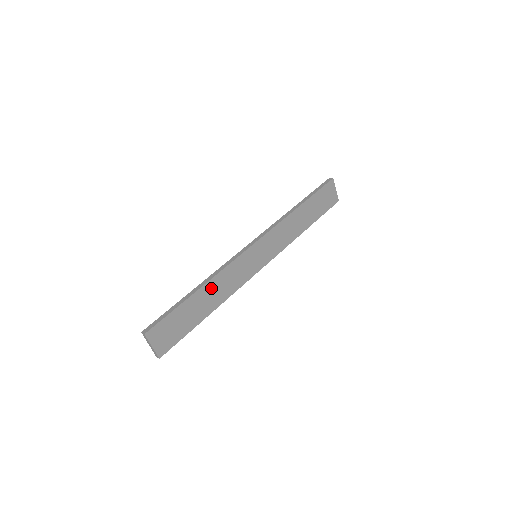
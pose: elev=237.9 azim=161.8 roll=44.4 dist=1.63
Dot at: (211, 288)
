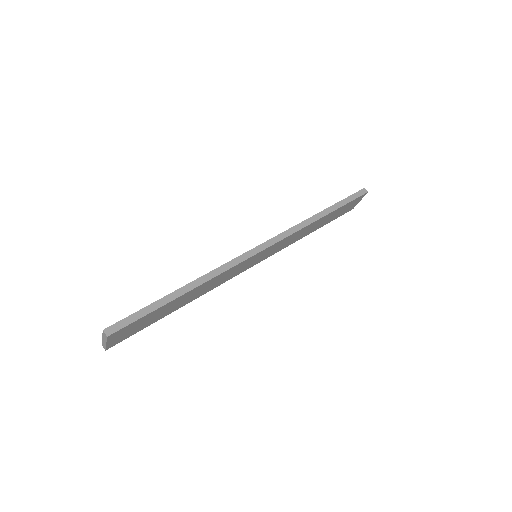
Dot at: (199, 289)
